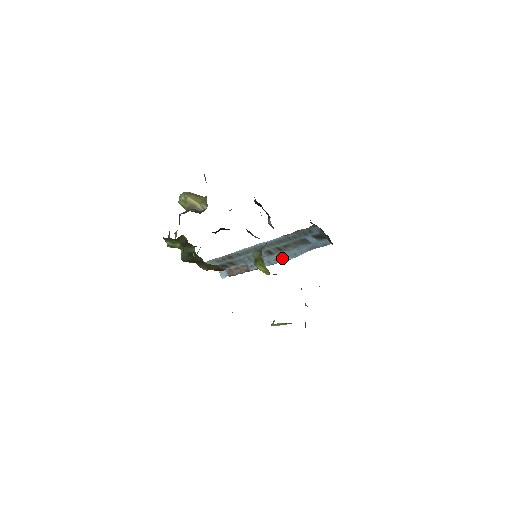
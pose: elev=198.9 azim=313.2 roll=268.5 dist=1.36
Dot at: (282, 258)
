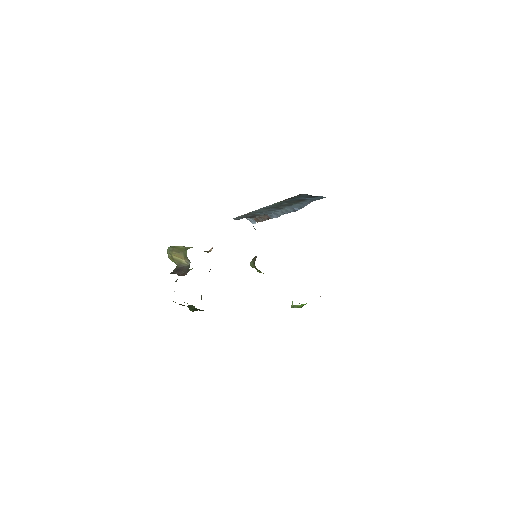
Dot at: (291, 210)
